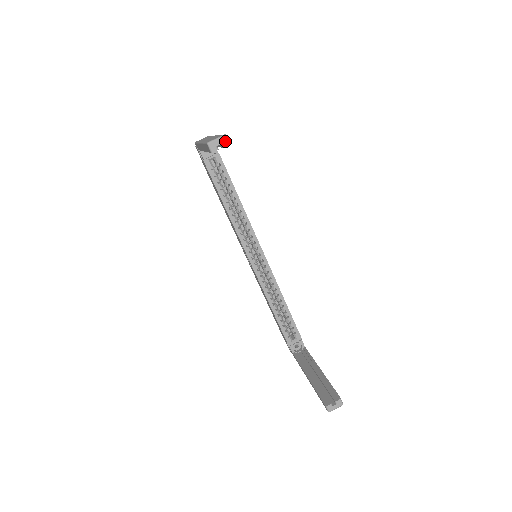
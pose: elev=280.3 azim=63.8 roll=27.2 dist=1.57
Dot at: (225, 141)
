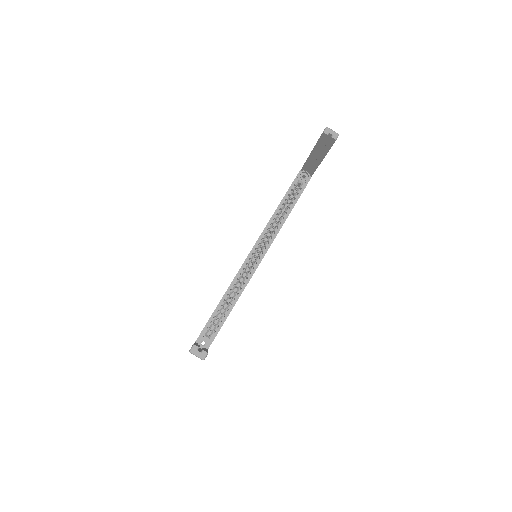
Dot at: (335, 136)
